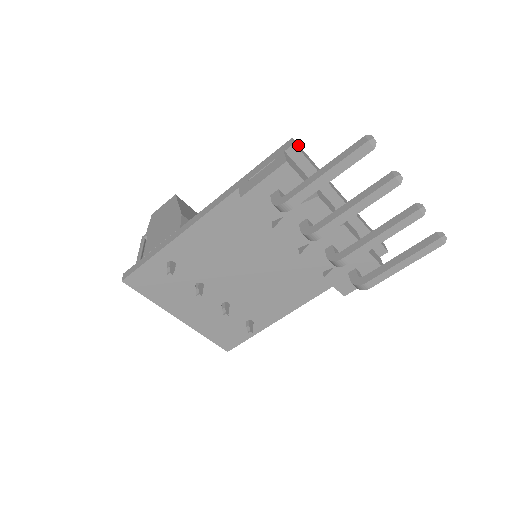
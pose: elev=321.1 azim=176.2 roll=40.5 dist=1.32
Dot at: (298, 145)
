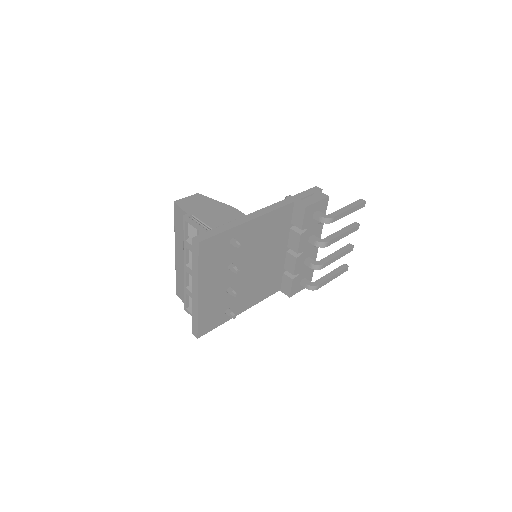
Dot at: occluded
